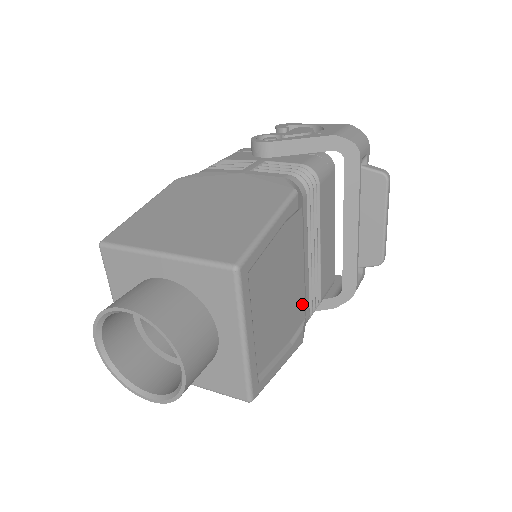
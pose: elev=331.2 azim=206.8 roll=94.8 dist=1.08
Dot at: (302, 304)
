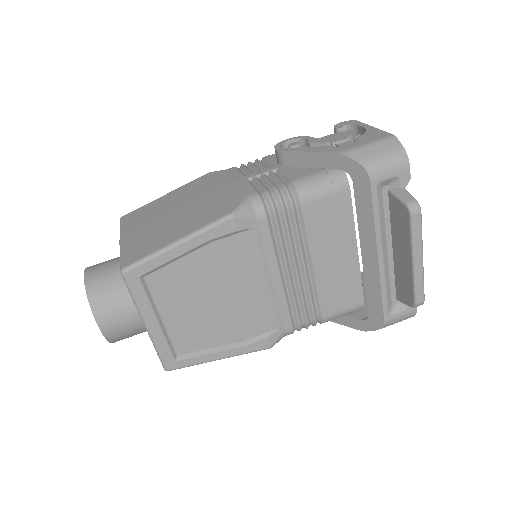
Dot at: (270, 315)
